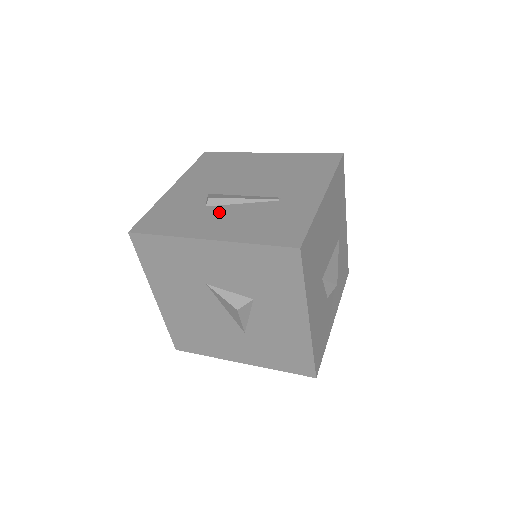
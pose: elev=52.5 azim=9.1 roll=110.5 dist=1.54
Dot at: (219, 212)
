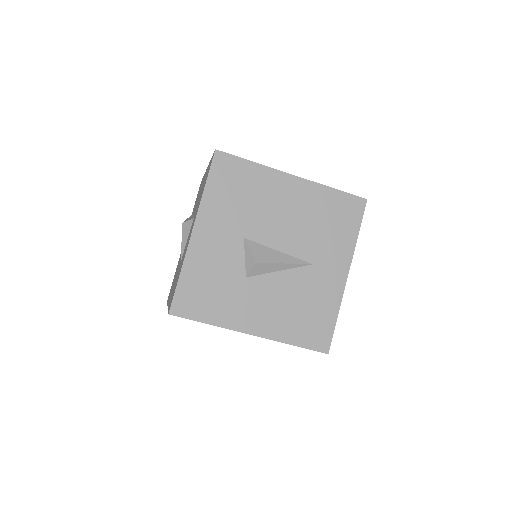
Dot at: occluded
